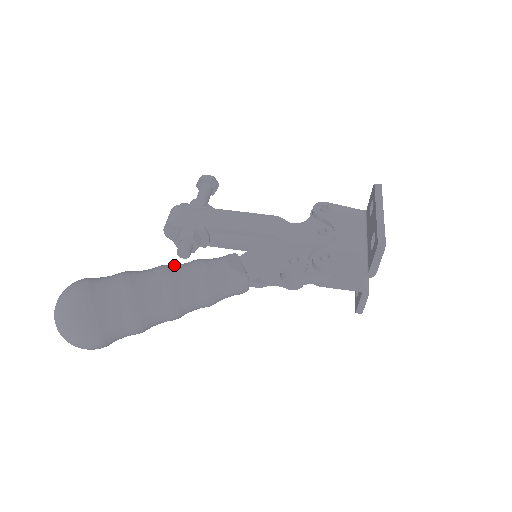
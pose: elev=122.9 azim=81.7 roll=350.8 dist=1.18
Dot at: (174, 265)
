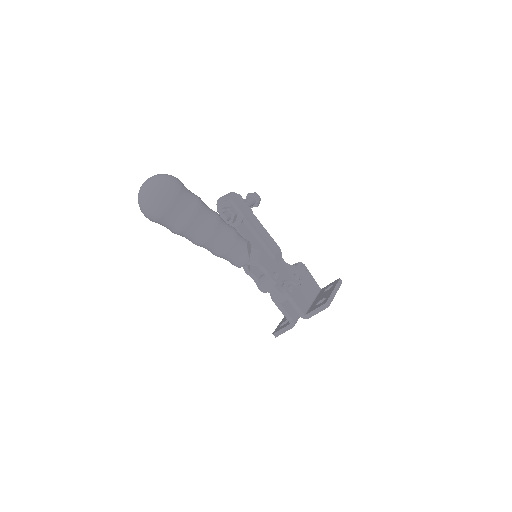
Dot at: occluded
